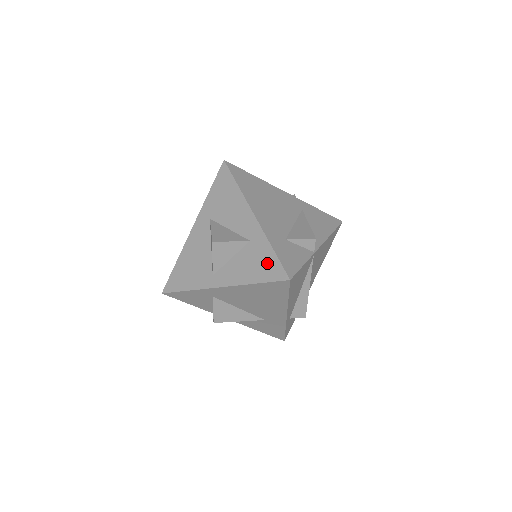
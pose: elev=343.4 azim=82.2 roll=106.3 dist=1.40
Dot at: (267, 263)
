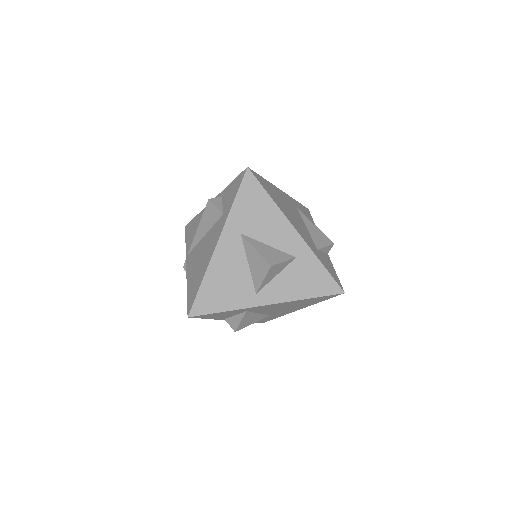
Dot at: (319, 279)
